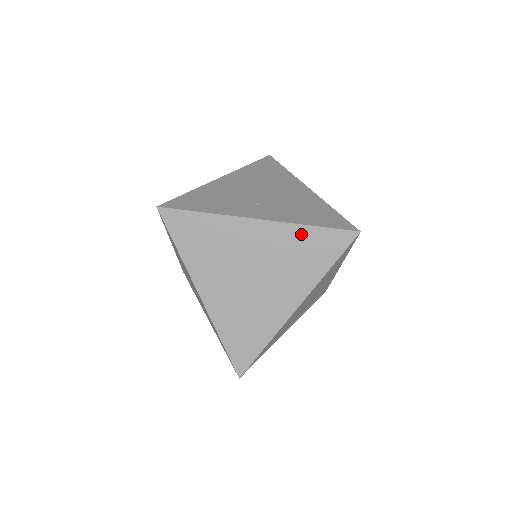
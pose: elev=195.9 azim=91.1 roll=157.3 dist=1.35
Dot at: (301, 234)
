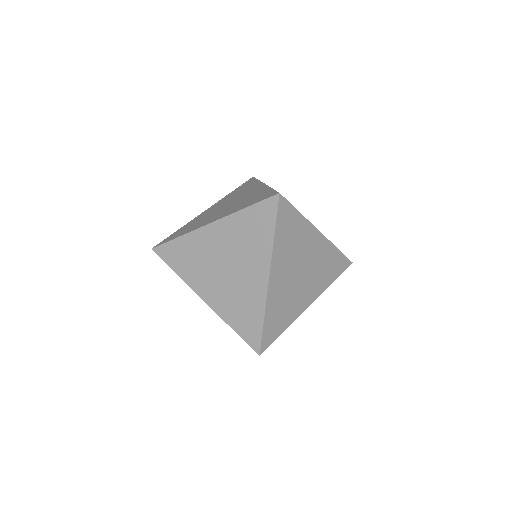
Dot at: (332, 252)
